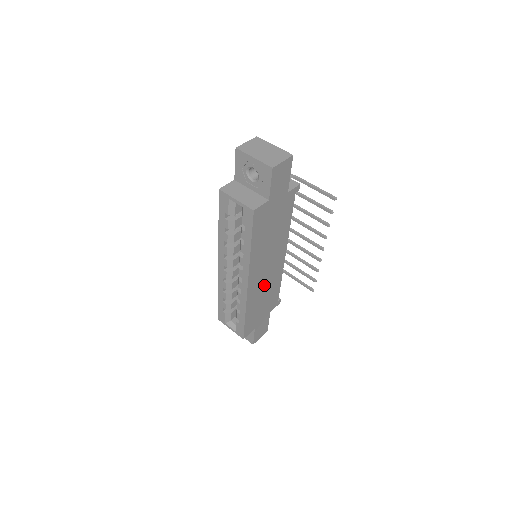
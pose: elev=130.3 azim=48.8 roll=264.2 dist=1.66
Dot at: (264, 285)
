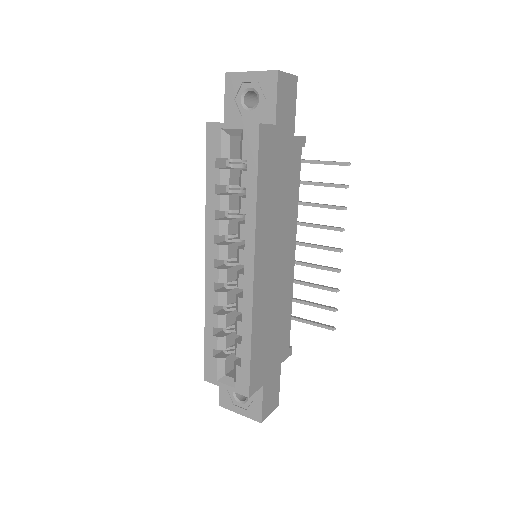
Dot at: (273, 295)
